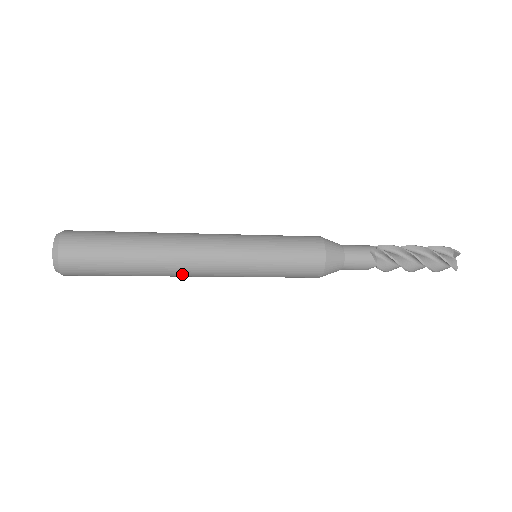
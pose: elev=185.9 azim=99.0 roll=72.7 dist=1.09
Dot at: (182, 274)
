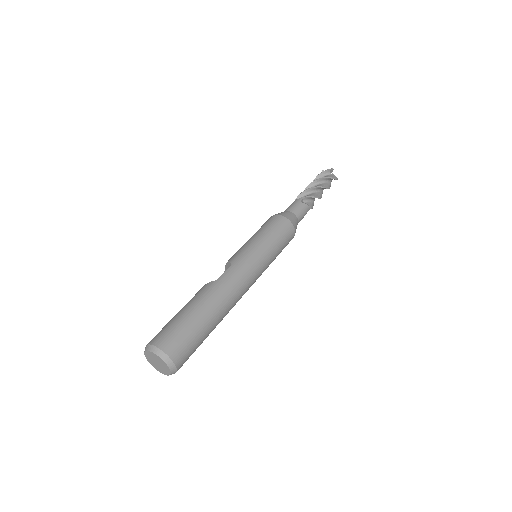
Dot at: occluded
